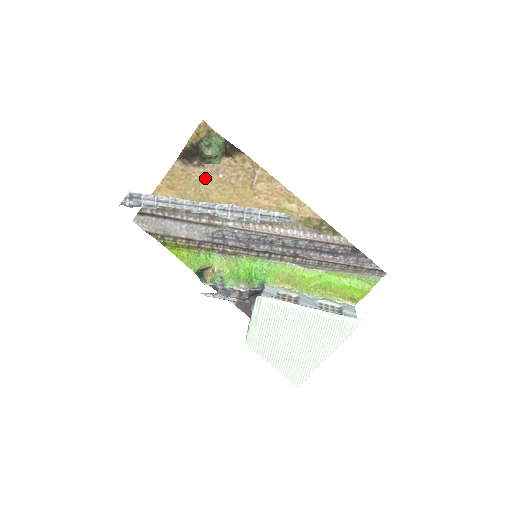
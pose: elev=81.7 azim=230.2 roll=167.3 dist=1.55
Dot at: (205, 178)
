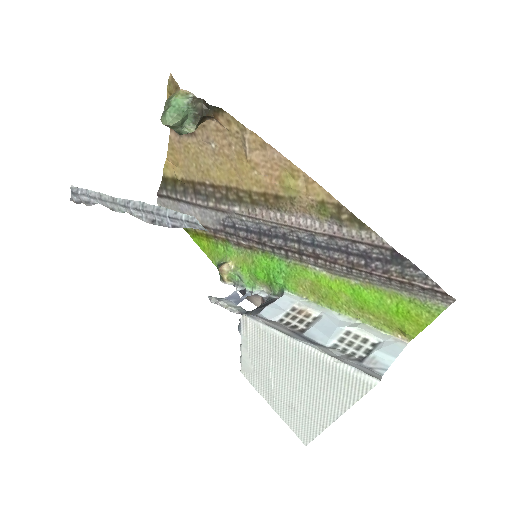
Dot at: (201, 150)
